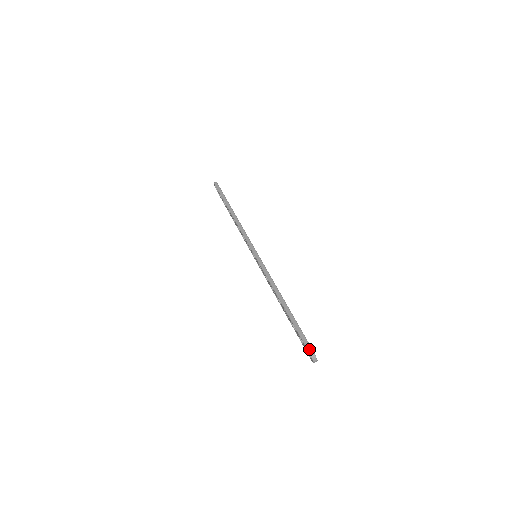
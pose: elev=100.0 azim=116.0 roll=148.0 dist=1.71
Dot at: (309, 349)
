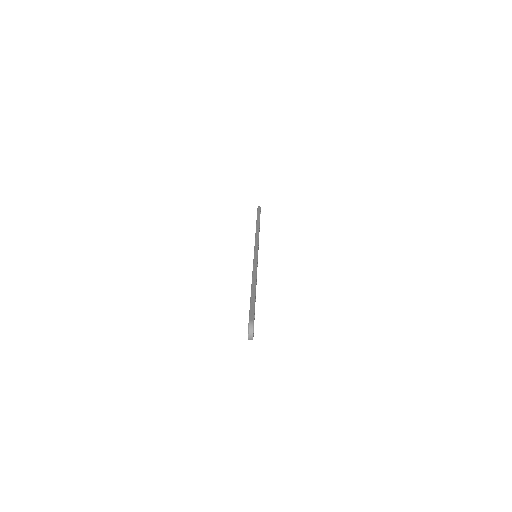
Dot at: (251, 319)
